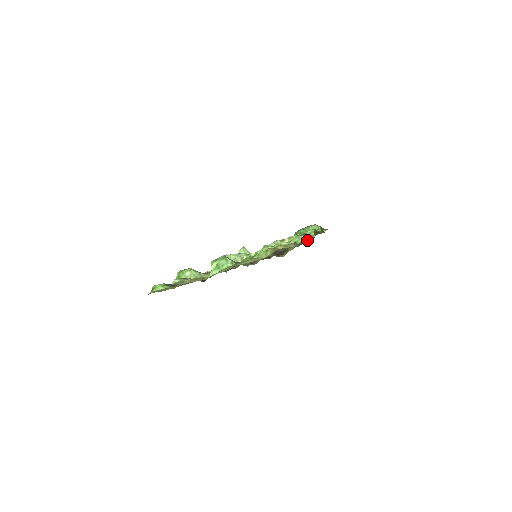
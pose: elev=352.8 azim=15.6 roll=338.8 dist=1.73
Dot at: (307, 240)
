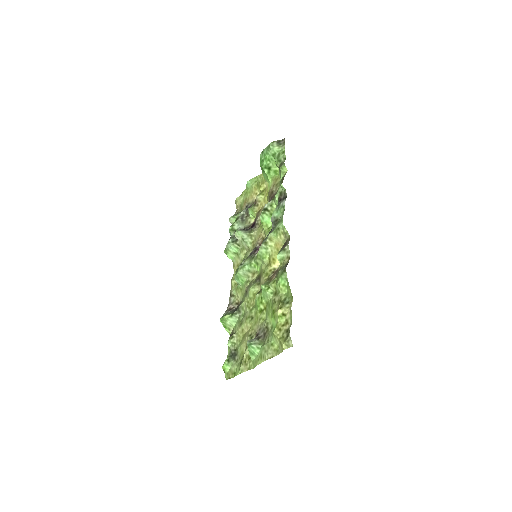
Dot at: (286, 241)
